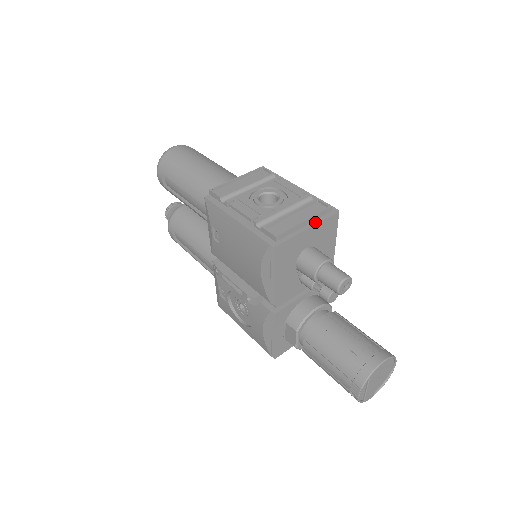
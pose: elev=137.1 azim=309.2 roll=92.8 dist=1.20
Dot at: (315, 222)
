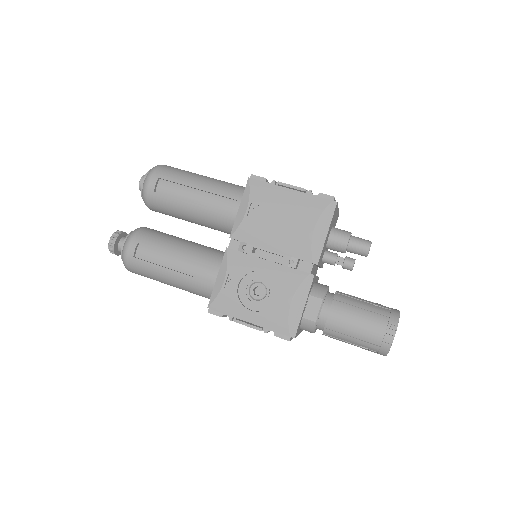
Dot at: occluded
